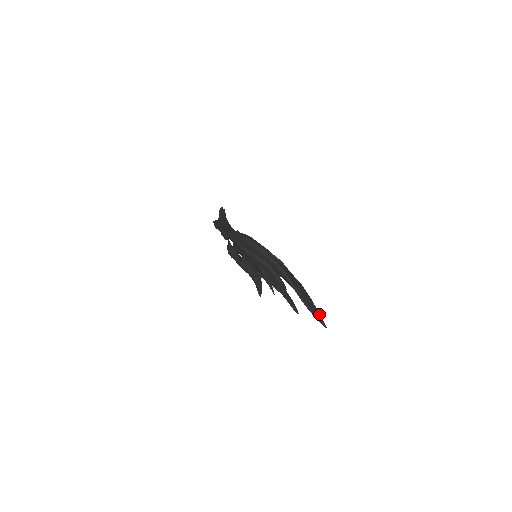
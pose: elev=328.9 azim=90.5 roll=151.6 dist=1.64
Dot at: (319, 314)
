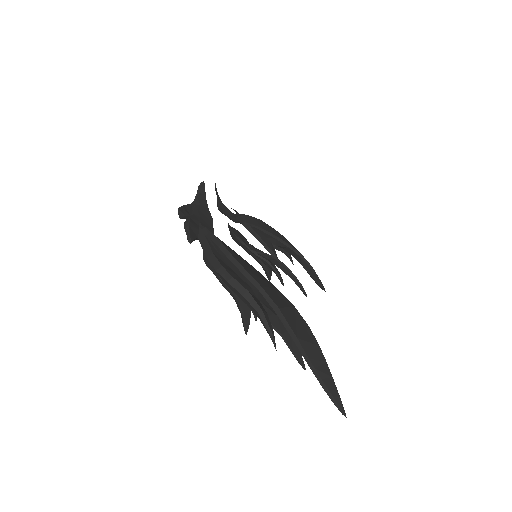
Dot at: (335, 388)
